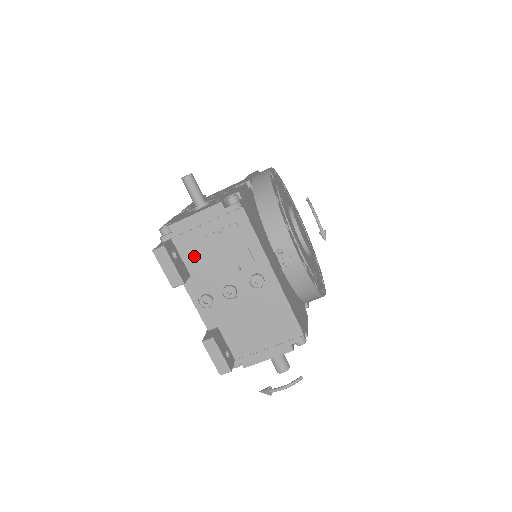
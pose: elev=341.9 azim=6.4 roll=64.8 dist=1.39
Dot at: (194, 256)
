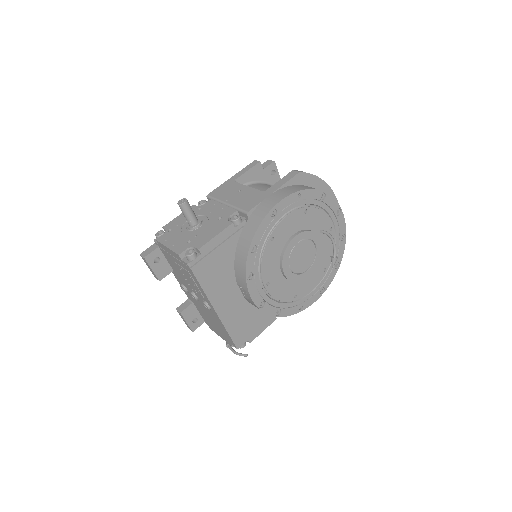
Dot at: (172, 265)
